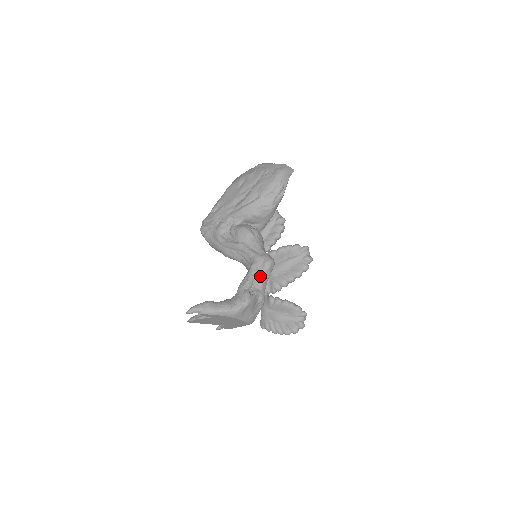
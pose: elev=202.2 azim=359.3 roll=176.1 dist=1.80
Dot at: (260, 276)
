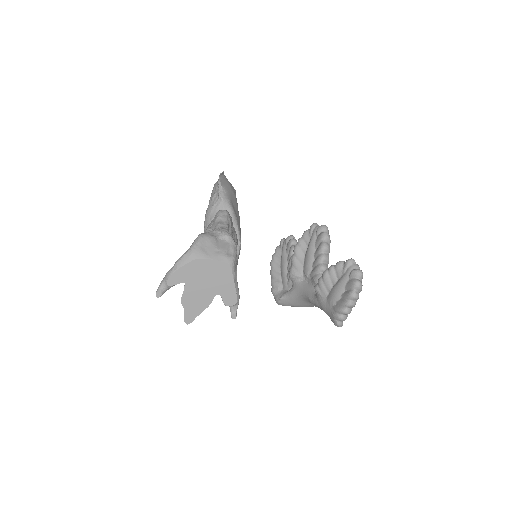
Dot at: (214, 224)
